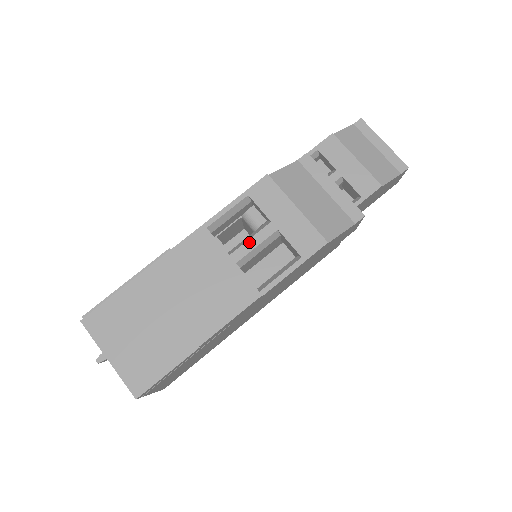
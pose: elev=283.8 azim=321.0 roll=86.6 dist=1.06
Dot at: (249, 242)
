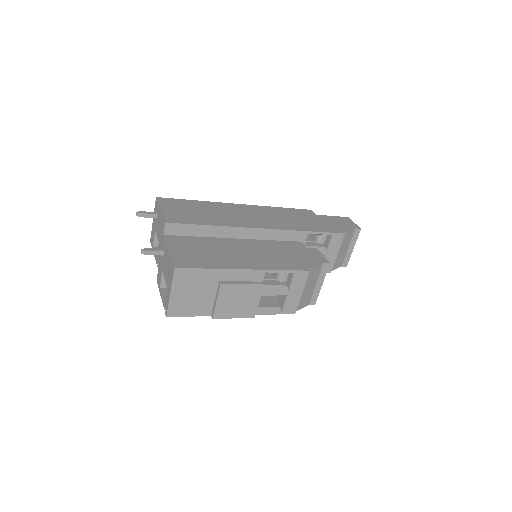
Dot at: (273, 292)
